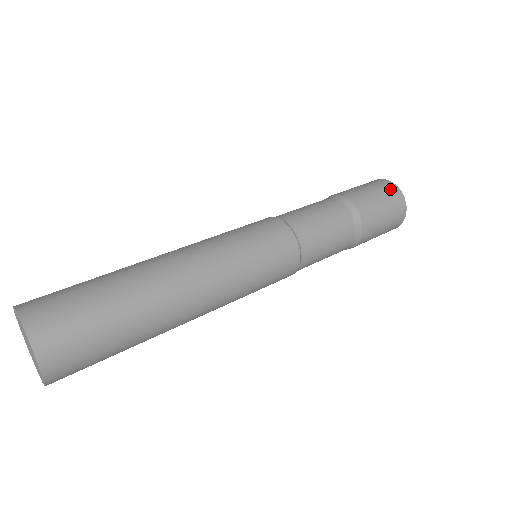
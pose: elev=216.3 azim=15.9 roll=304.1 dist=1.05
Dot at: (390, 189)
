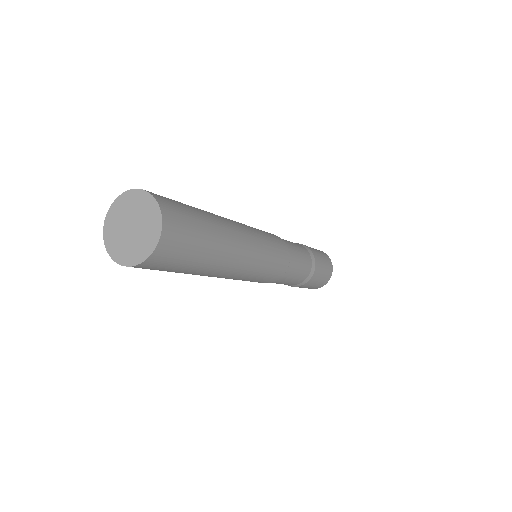
Dot at: (326, 256)
